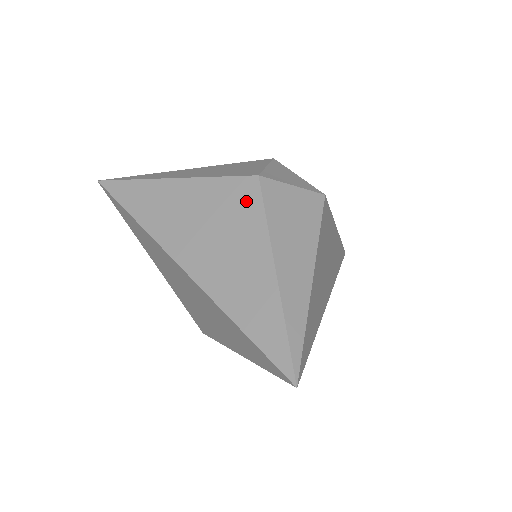
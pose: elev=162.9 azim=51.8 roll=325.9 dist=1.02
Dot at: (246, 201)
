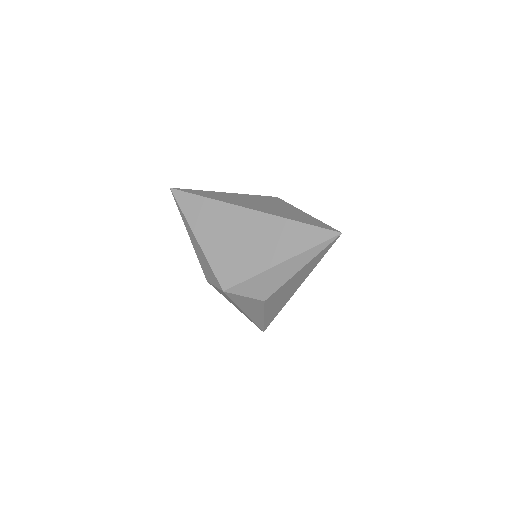
Dot at: (276, 200)
